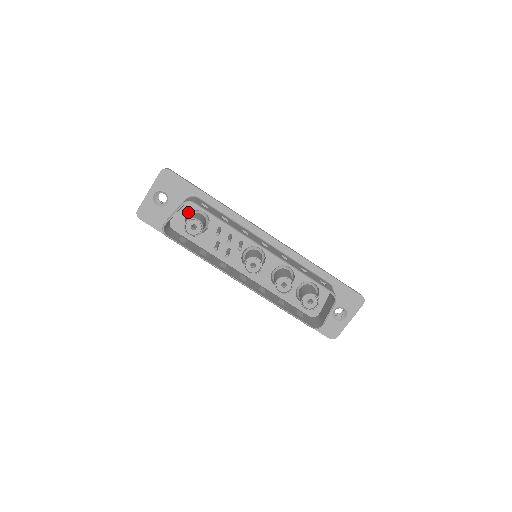
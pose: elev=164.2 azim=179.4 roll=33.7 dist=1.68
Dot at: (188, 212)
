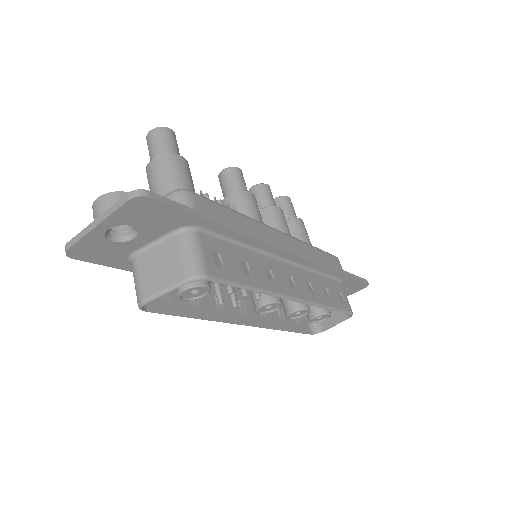
Dot at: occluded
